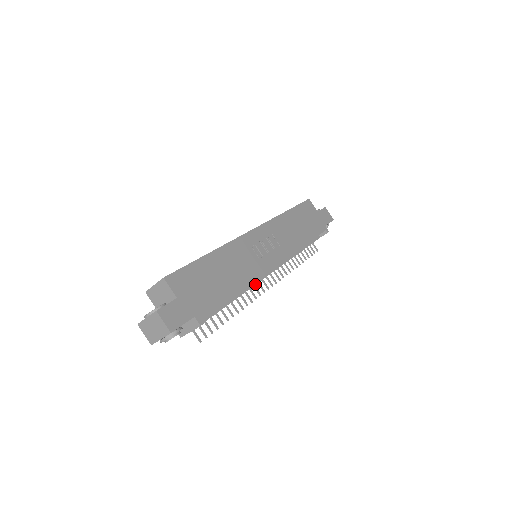
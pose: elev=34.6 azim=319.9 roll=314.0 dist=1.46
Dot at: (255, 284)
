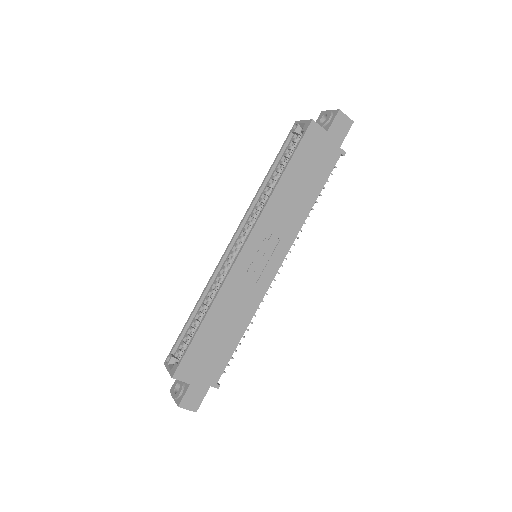
Dot at: occluded
